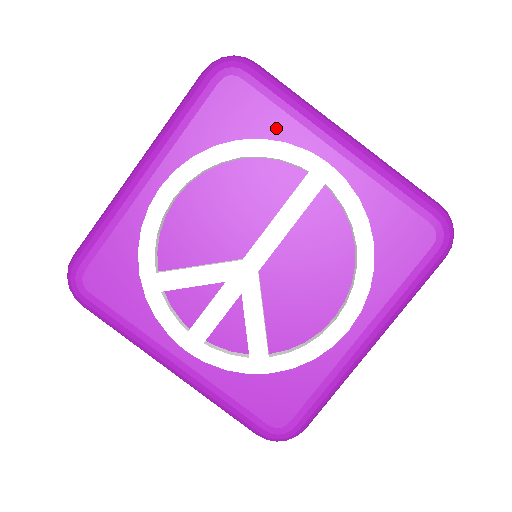
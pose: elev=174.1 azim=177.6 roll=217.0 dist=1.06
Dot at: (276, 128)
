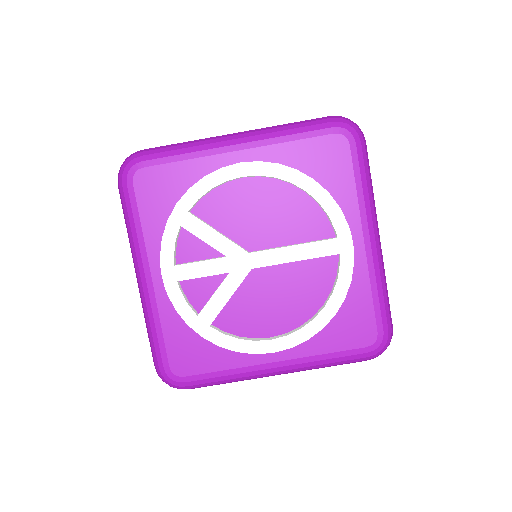
Dot at: (342, 193)
